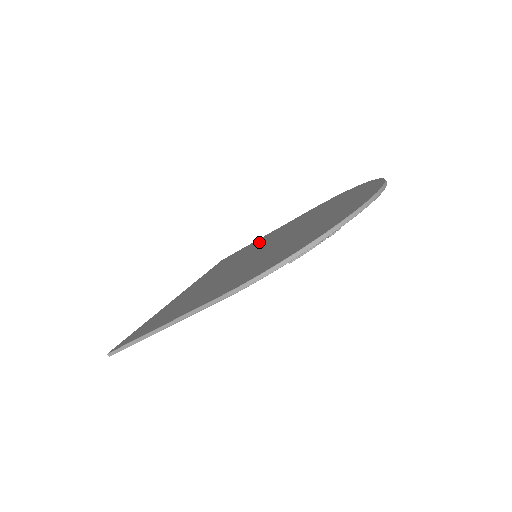
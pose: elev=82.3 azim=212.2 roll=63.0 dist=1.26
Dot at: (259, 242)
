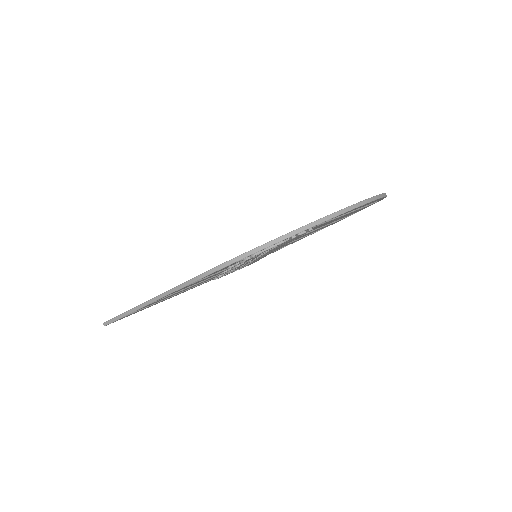
Dot at: occluded
